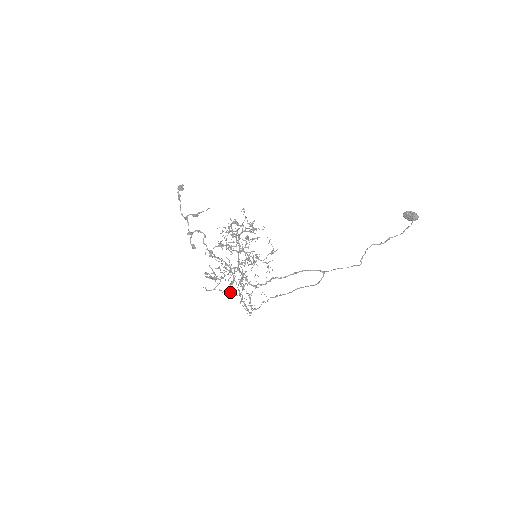
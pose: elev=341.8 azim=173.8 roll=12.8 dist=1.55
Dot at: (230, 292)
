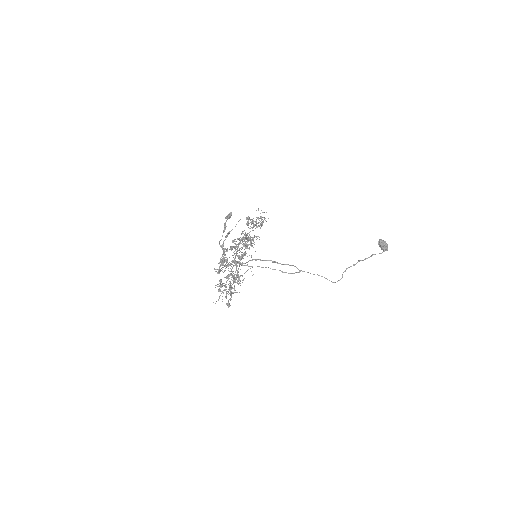
Dot at: (222, 283)
